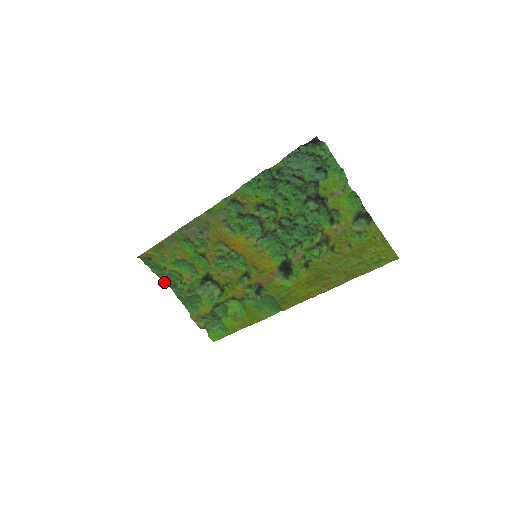
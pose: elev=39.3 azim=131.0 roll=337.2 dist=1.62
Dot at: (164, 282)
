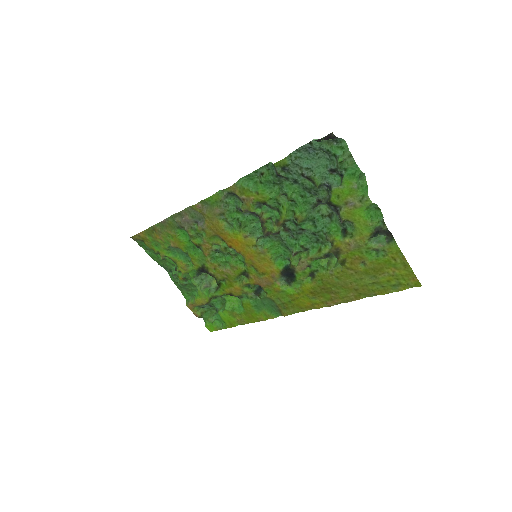
Dot at: occluded
